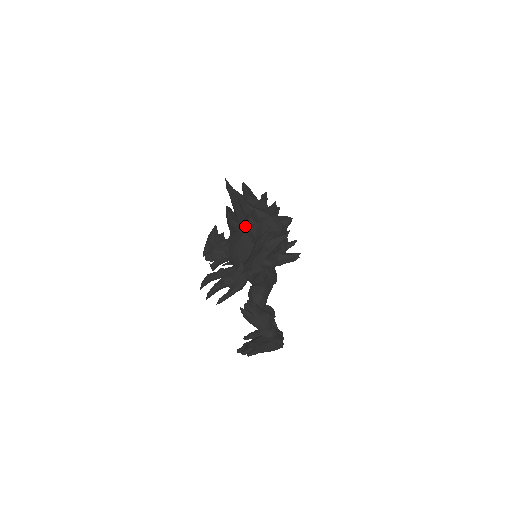
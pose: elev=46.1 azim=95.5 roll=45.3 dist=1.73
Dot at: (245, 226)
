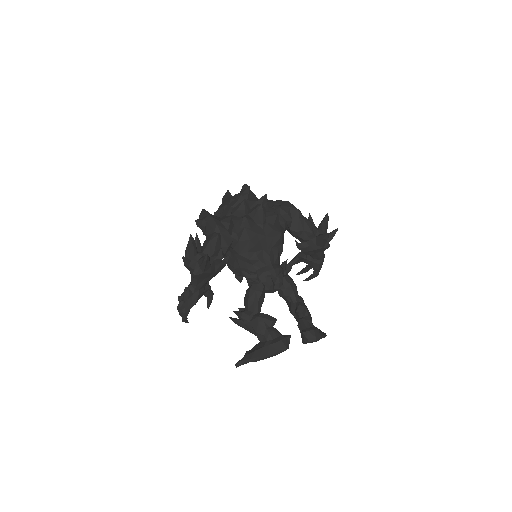
Dot at: occluded
